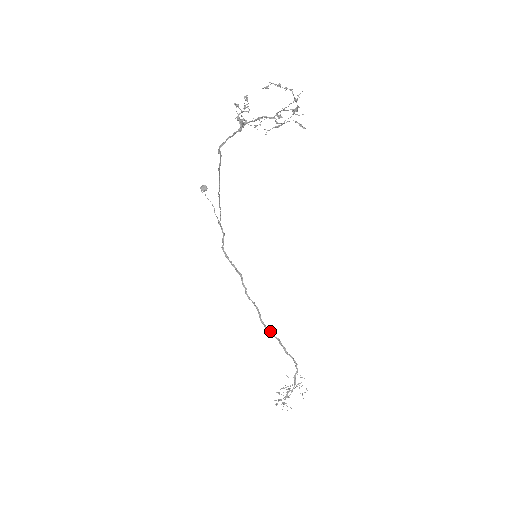
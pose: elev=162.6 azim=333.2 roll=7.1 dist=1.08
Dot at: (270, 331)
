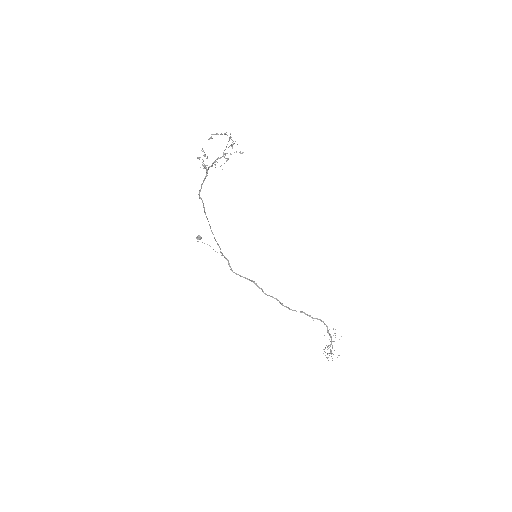
Dot at: occluded
